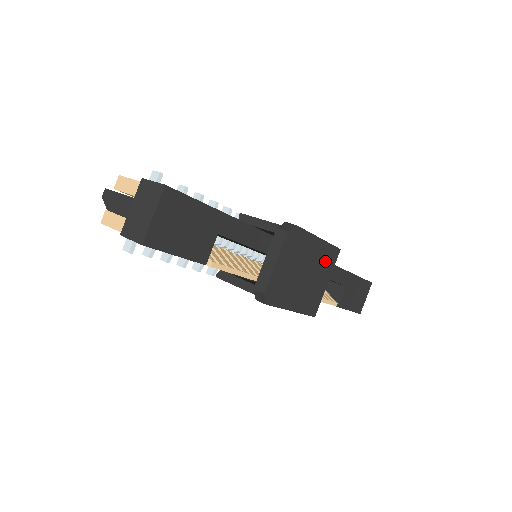
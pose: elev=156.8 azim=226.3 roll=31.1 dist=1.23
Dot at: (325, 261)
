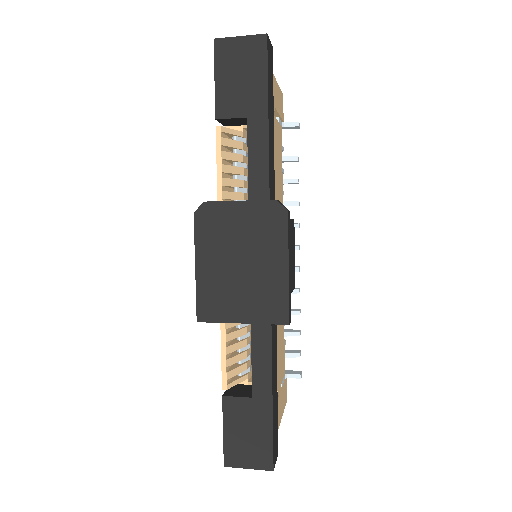
Dot at: (266, 298)
